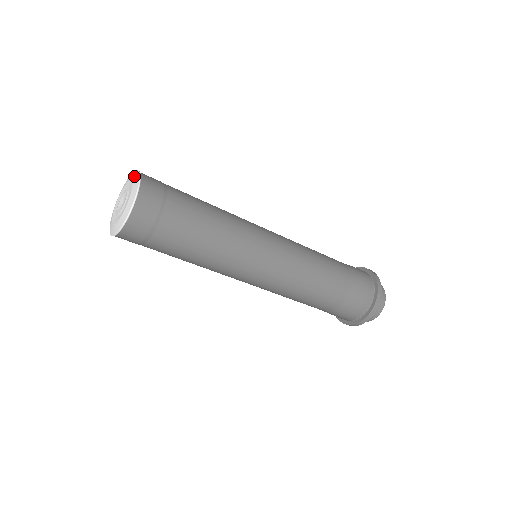
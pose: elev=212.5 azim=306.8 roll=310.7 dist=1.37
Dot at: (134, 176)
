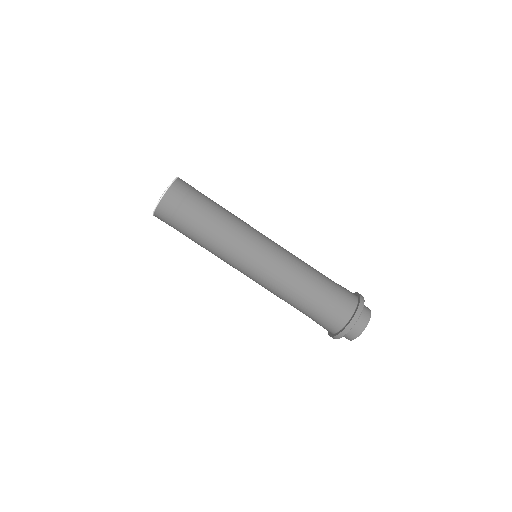
Dot at: occluded
